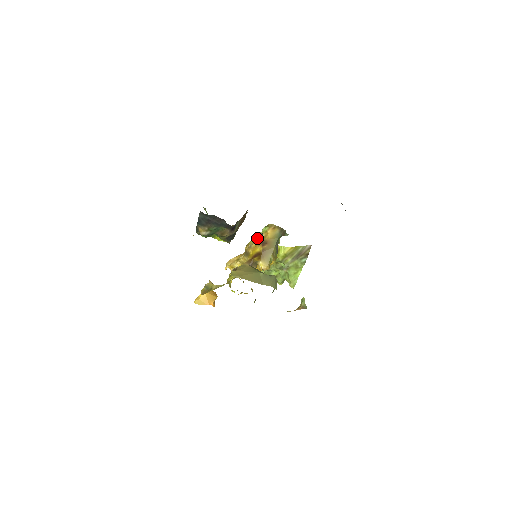
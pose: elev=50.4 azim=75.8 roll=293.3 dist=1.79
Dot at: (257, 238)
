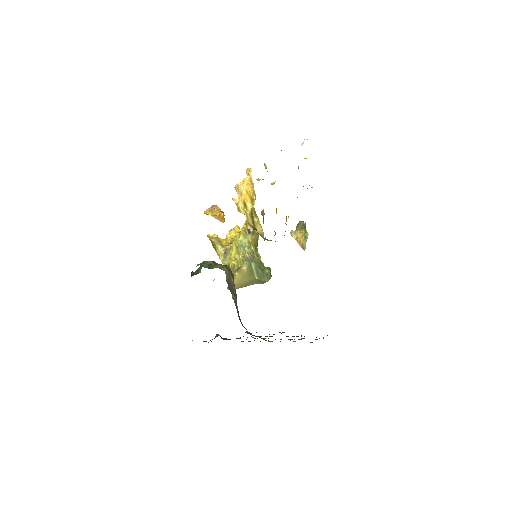
Dot at: (261, 234)
